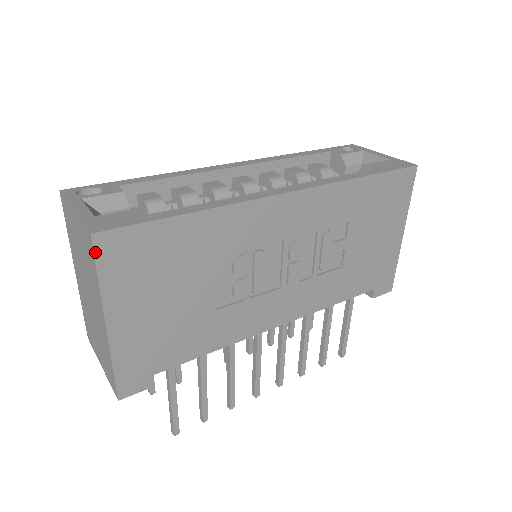
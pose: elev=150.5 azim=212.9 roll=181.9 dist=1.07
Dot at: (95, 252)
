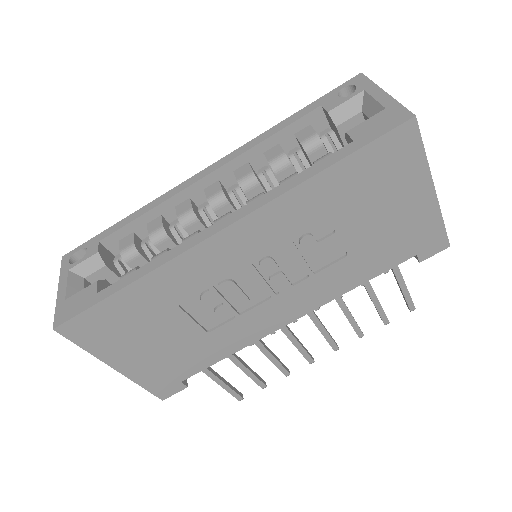
Dot at: (66, 337)
